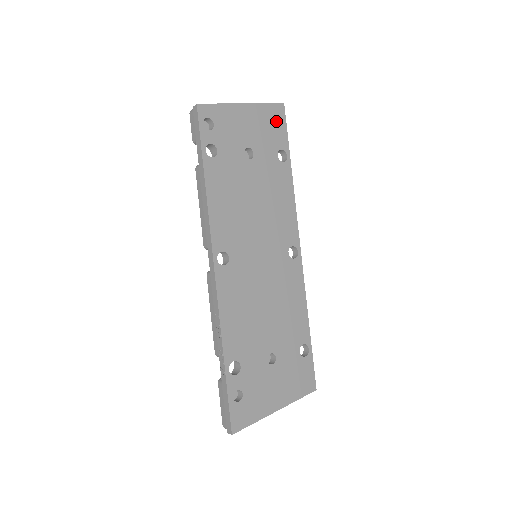
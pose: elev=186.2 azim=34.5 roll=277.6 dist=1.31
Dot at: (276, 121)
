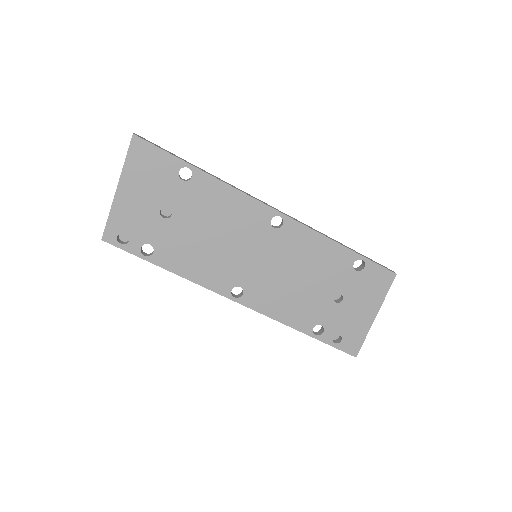
Dot at: (148, 158)
